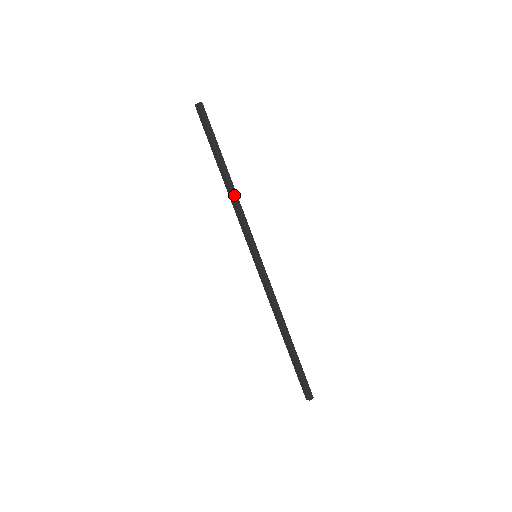
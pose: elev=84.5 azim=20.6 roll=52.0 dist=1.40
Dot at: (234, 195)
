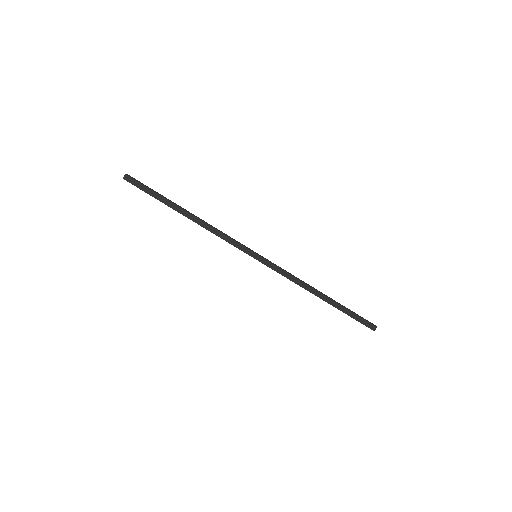
Dot at: (206, 223)
